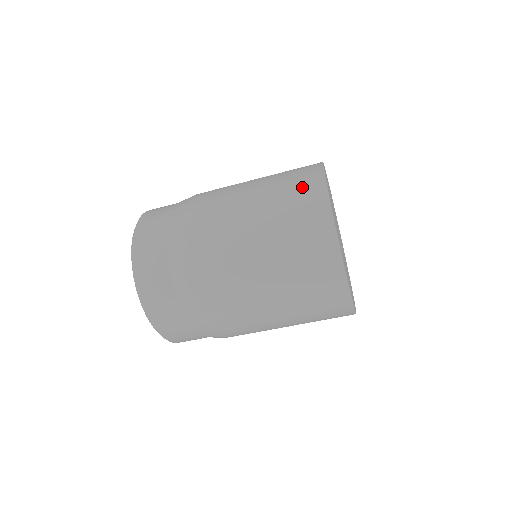
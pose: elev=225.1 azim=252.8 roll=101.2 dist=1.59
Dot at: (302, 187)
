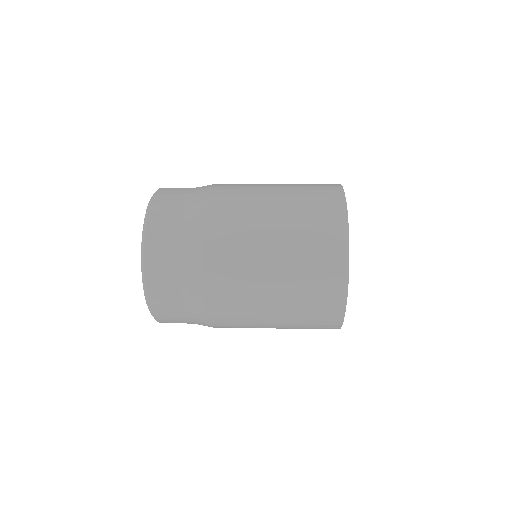
Dot at: (324, 301)
